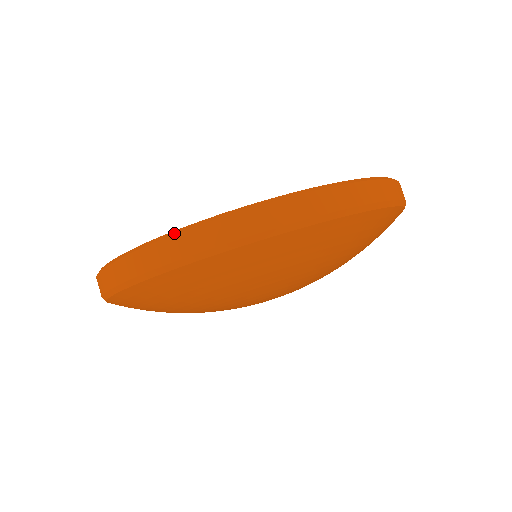
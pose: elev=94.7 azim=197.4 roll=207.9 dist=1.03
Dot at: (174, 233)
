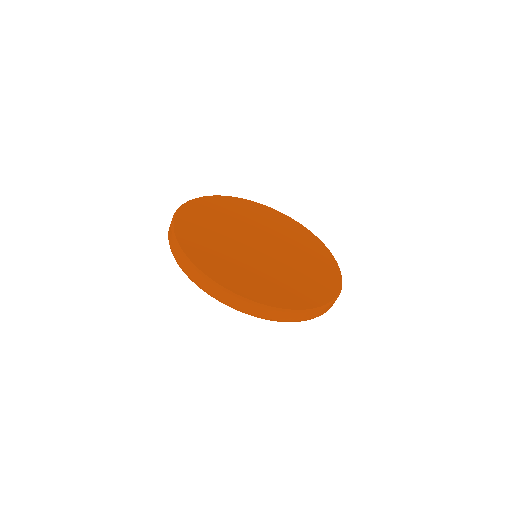
Dot at: (195, 268)
